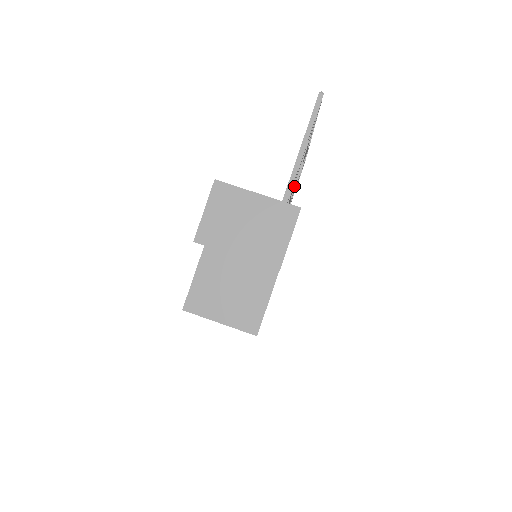
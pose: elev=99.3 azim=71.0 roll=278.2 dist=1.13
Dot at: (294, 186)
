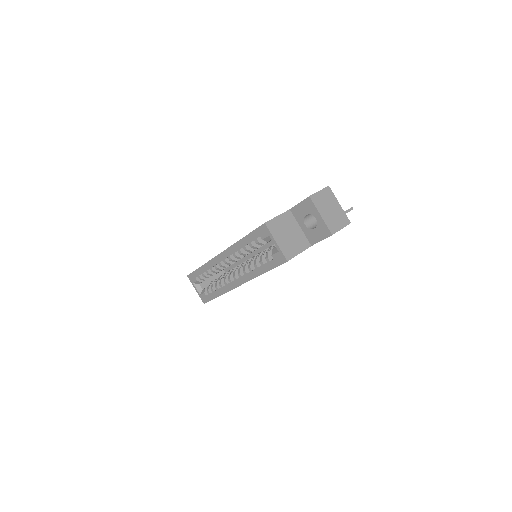
Dot at: occluded
